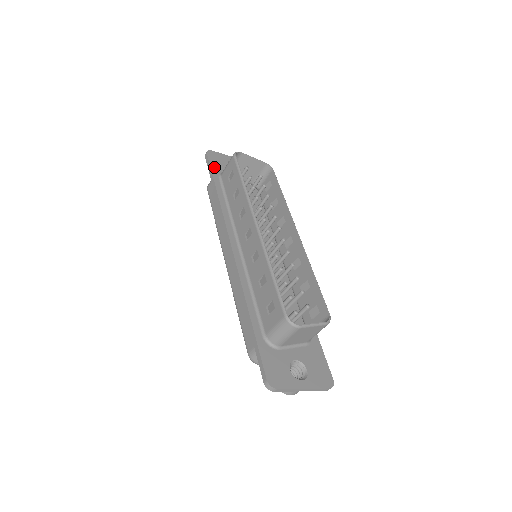
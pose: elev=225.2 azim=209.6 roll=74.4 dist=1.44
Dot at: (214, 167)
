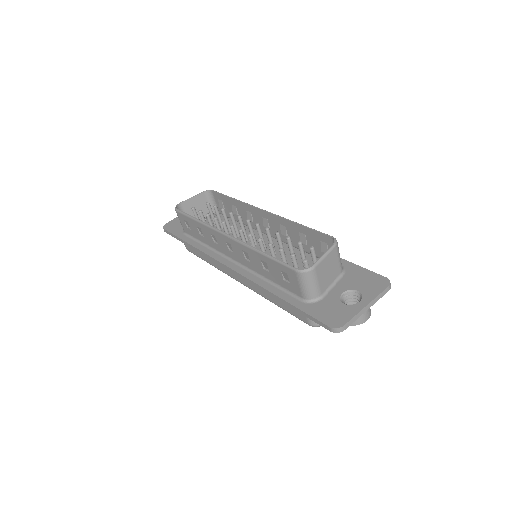
Dot at: (176, 232)
